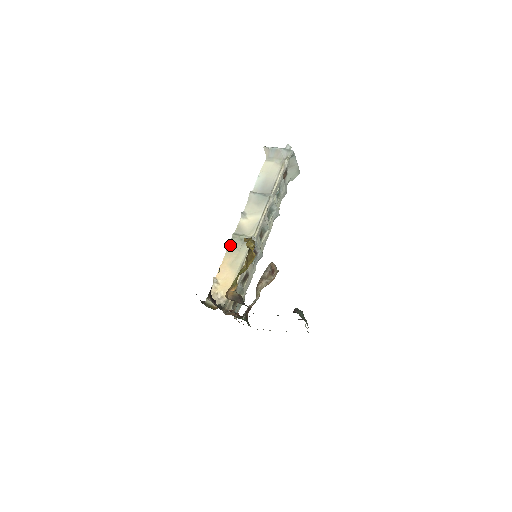
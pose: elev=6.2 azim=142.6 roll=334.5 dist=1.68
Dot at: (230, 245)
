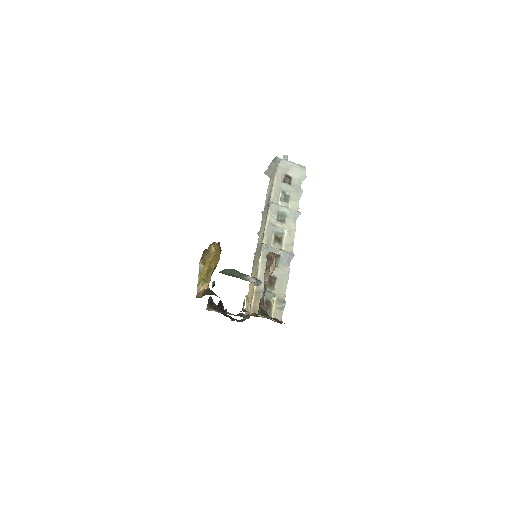
Dot at: (253, 263)
